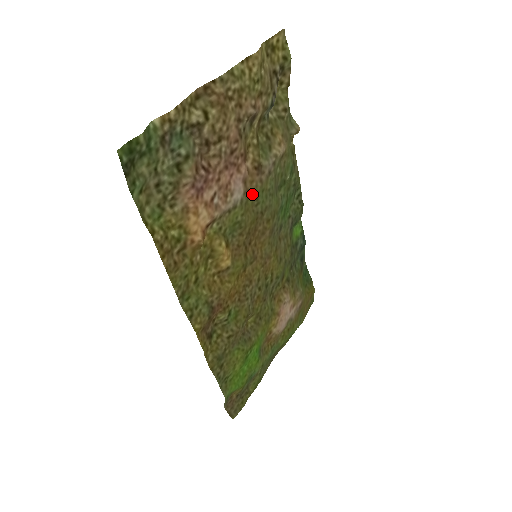
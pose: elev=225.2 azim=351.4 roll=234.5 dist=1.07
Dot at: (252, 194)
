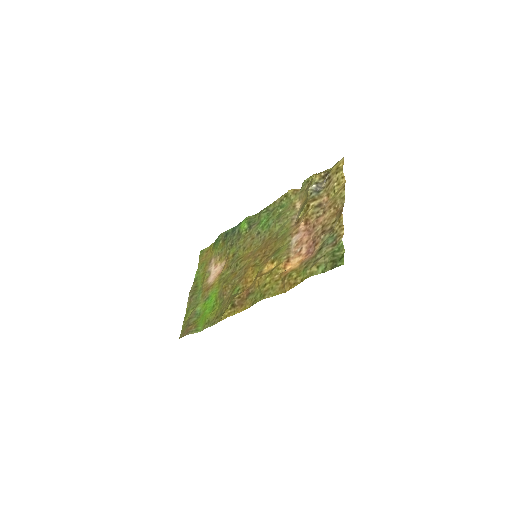
Dot at: (288, 234)
